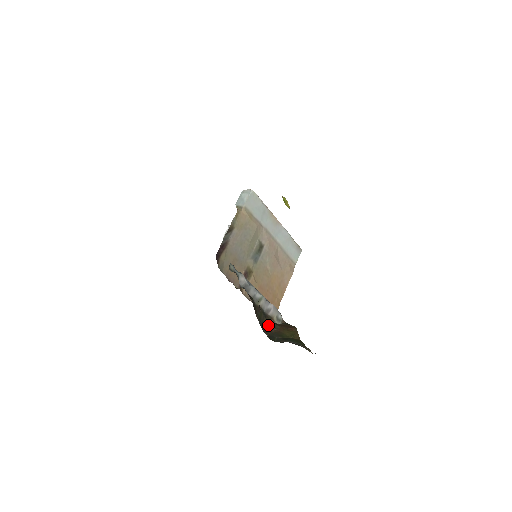
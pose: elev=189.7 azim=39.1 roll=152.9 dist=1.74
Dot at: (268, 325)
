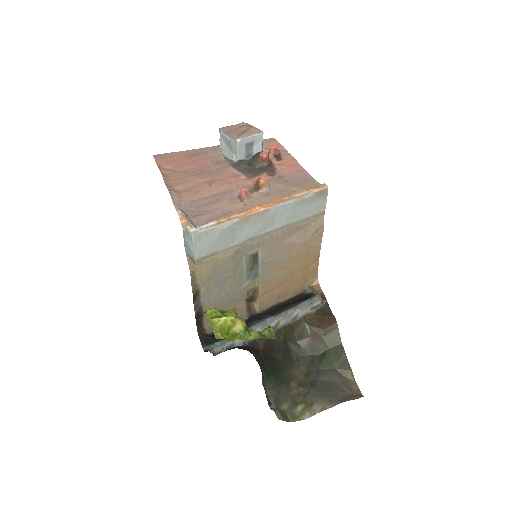
Dot at: (298, 338)
